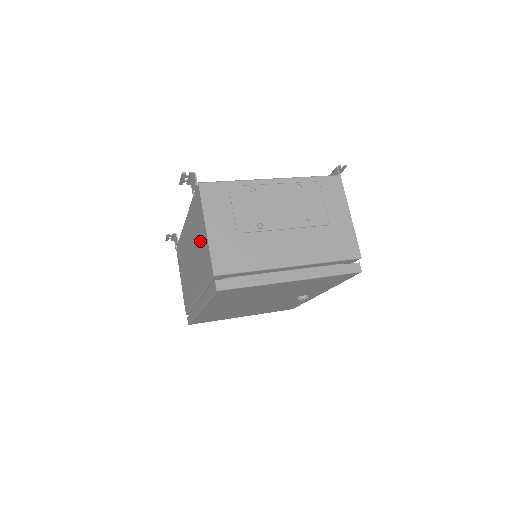
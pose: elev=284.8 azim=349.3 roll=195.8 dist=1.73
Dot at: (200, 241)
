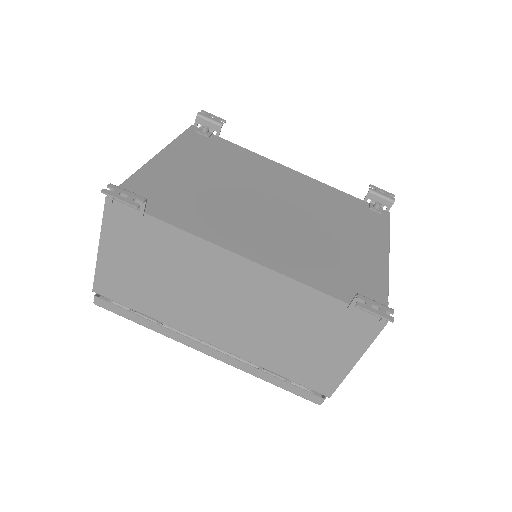
Dot at: (313, 347)
